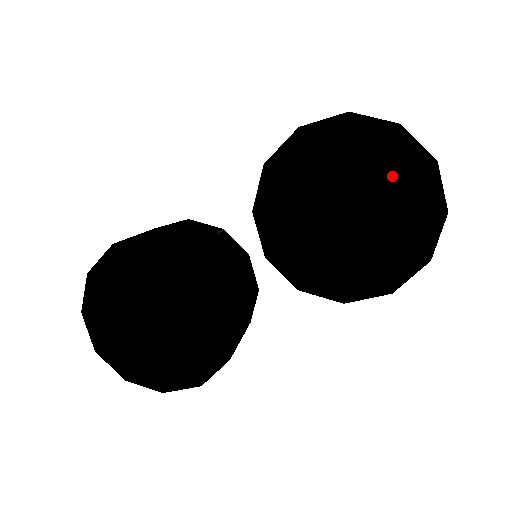
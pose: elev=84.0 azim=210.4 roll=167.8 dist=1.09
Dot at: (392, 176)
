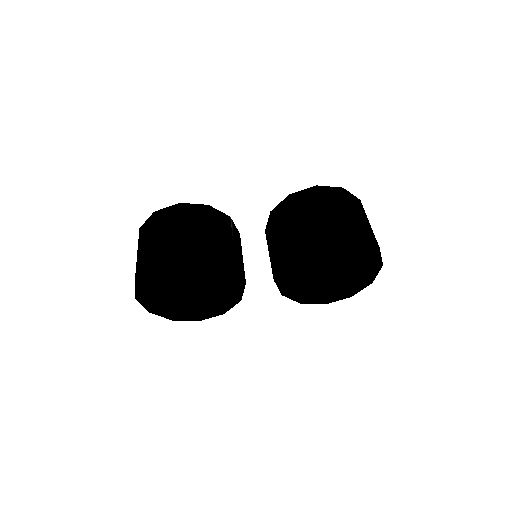
Dot at: (360, 265)
